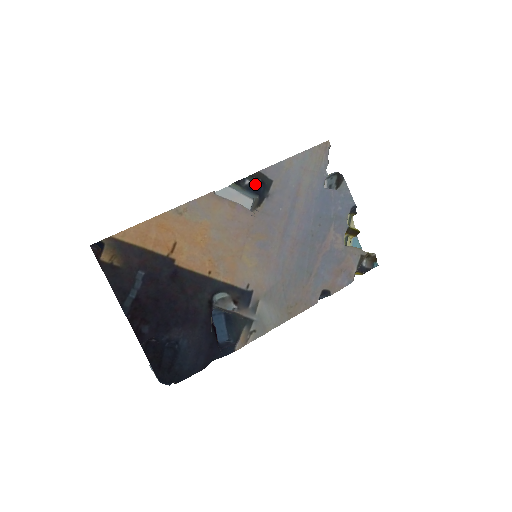
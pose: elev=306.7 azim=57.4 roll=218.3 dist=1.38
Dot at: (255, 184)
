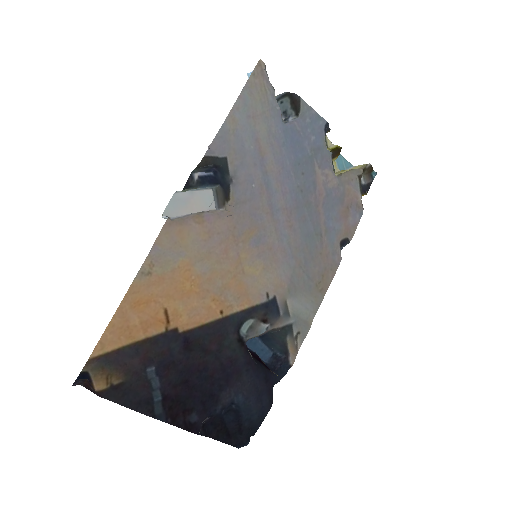
Dot at: (206, 172)
